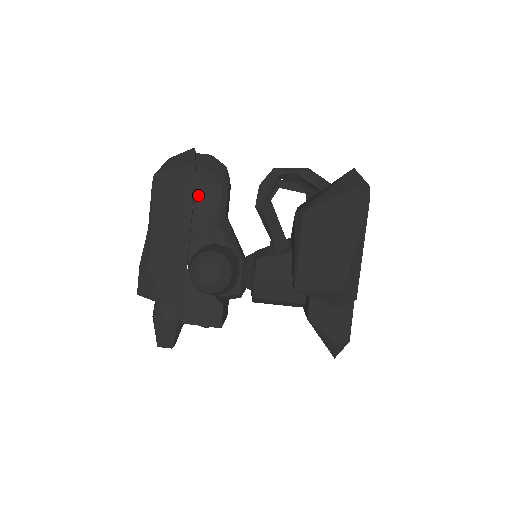
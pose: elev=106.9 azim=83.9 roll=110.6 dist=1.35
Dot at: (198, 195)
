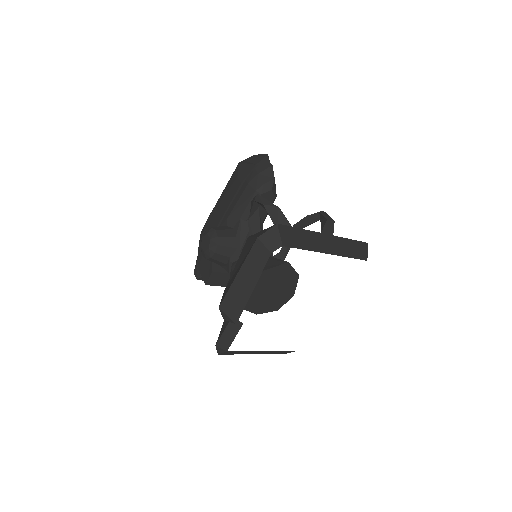
Dot at: (242, 189)
